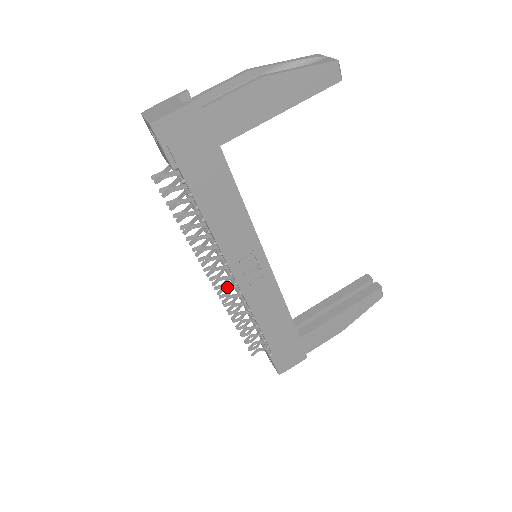
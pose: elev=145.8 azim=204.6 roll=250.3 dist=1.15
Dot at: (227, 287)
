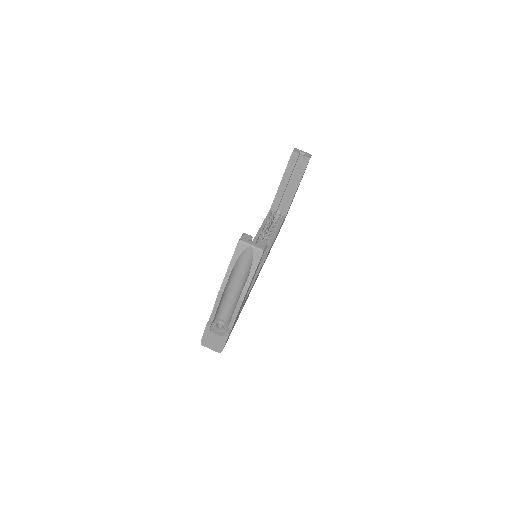
Dot at: occluded
